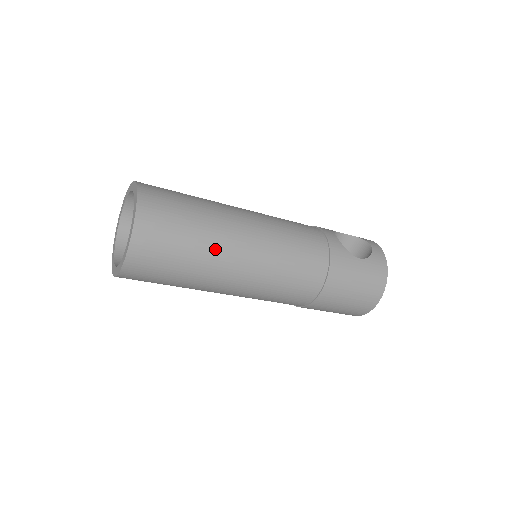
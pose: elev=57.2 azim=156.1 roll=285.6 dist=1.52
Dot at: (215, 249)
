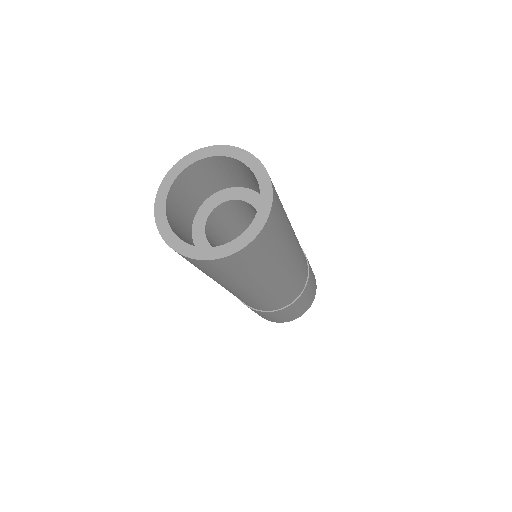
Dot at: (289, 239)
